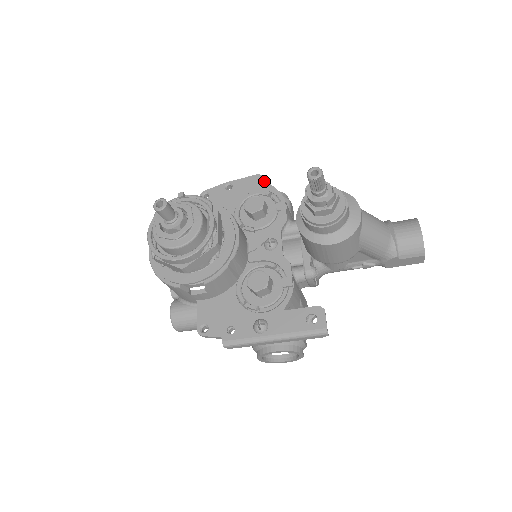
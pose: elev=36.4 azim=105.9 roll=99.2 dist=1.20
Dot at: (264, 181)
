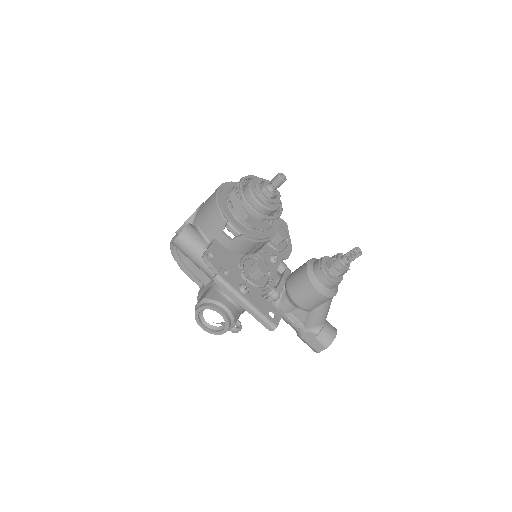
Dot at: (287, 229)
